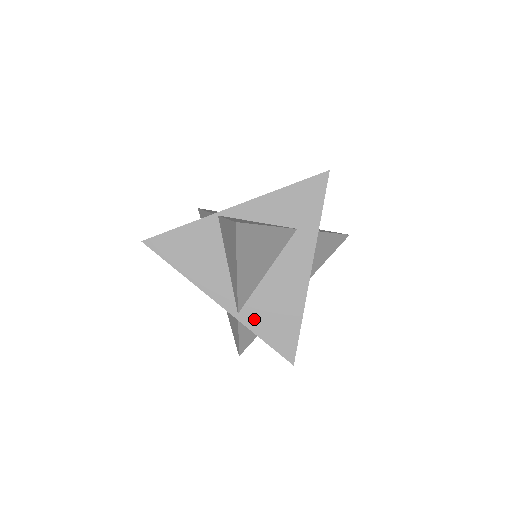
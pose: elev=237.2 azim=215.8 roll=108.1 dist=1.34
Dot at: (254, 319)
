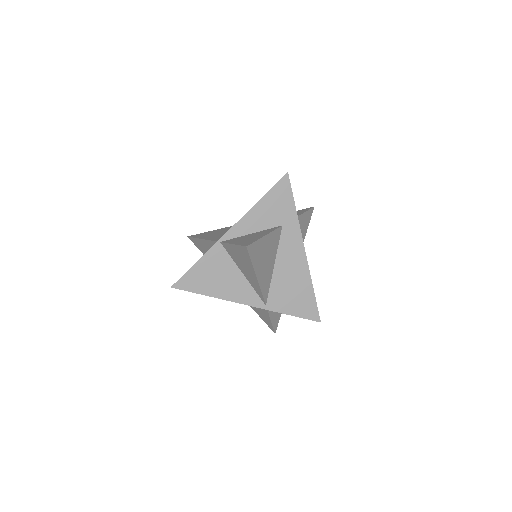
Dot at: (279, 304)
